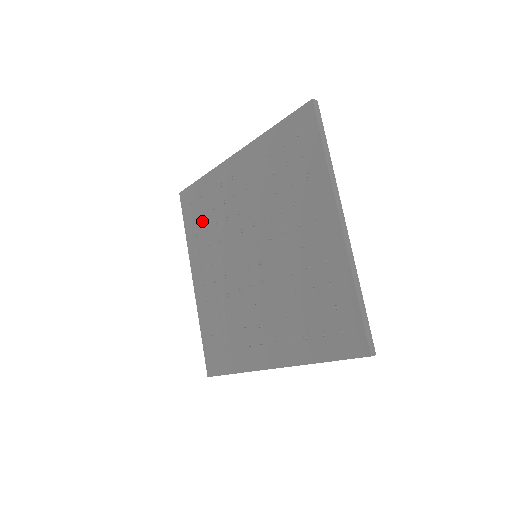
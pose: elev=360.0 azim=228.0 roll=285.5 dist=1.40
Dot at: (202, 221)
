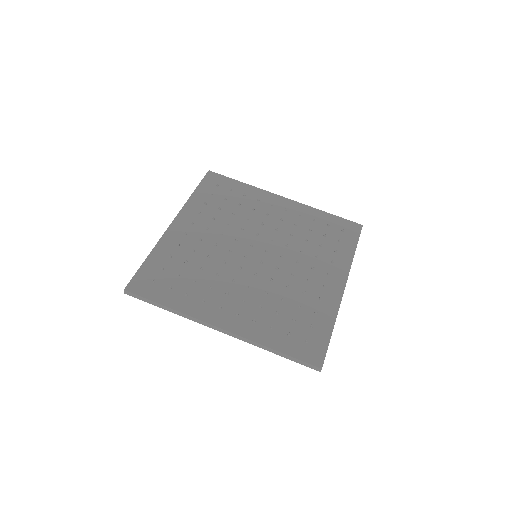
Dot at: (182, 280)
